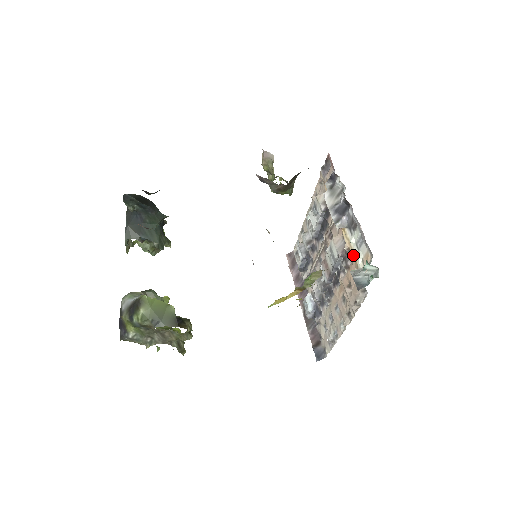
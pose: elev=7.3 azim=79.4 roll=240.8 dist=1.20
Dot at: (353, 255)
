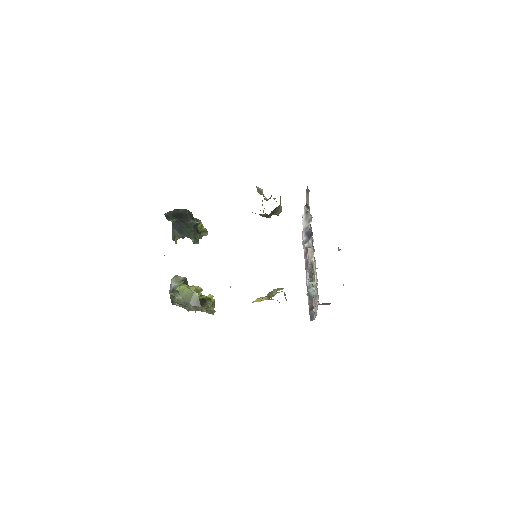
Dot at: (314, 269)
